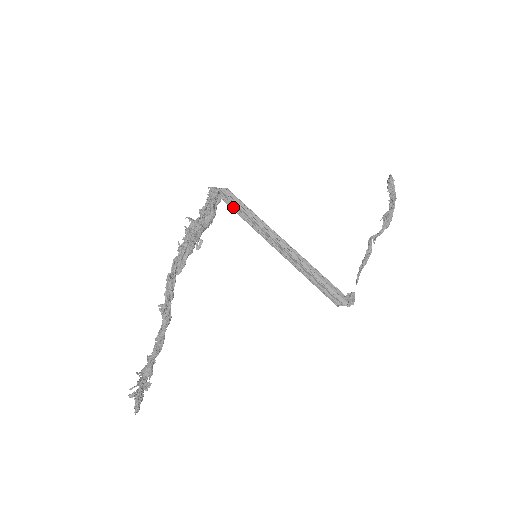
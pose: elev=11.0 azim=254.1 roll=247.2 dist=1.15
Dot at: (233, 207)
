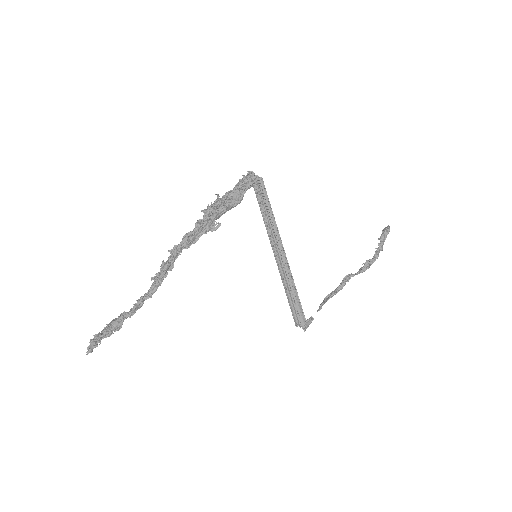
Dot at: (259, 200)
